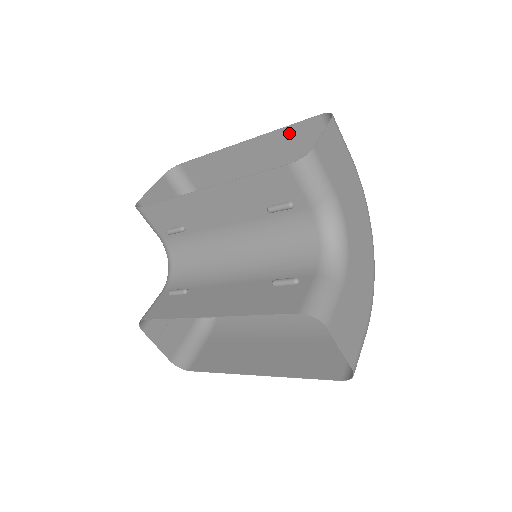
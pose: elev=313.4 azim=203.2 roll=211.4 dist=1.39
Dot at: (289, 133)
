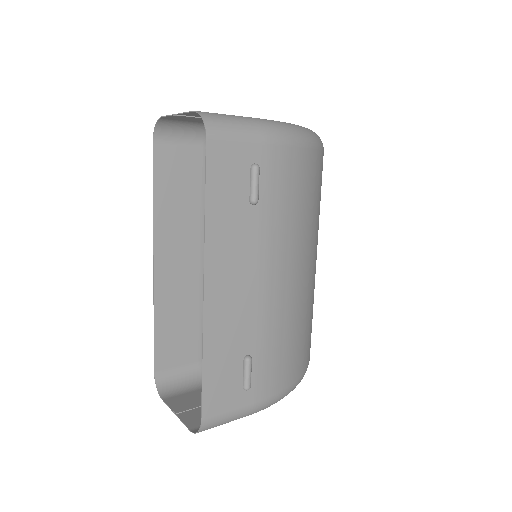
Dot at: occluded
